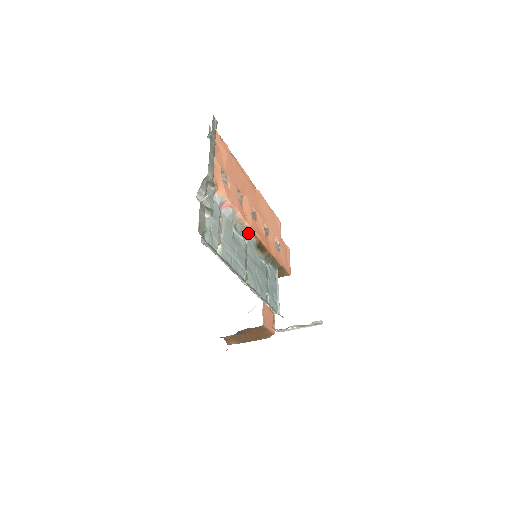
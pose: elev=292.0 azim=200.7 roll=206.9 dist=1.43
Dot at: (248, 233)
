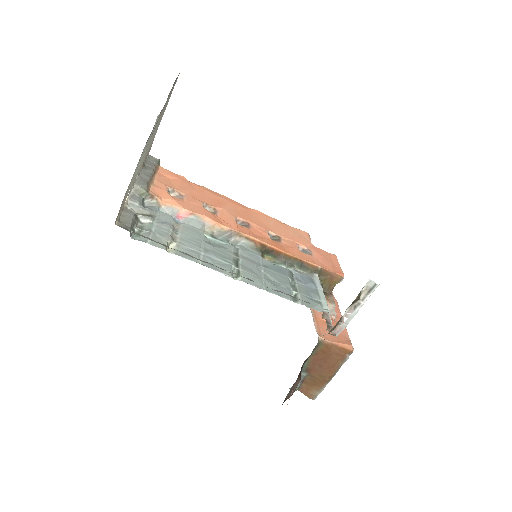
Dot at: (237, 239)
